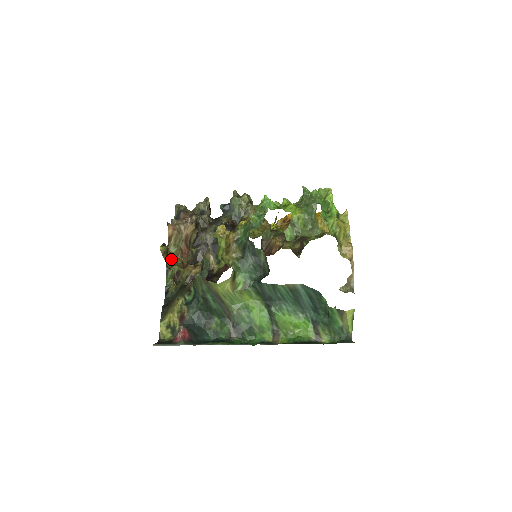
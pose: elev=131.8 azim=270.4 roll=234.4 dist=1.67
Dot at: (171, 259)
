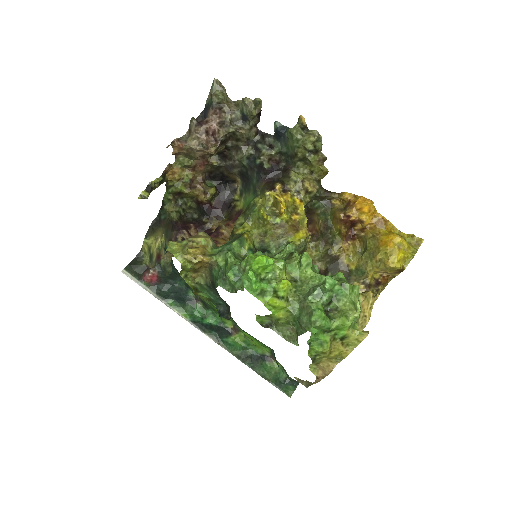
Dot at: (173, 178)
